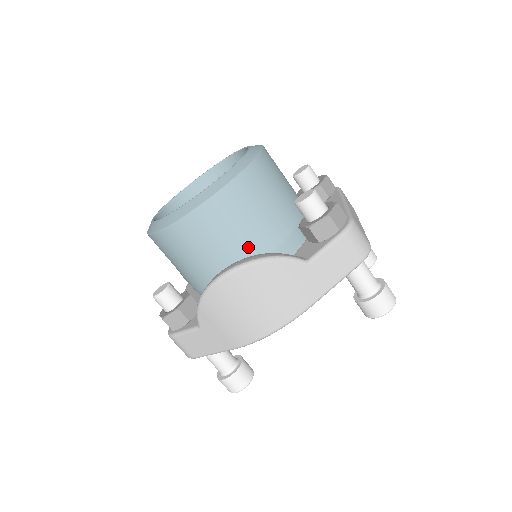
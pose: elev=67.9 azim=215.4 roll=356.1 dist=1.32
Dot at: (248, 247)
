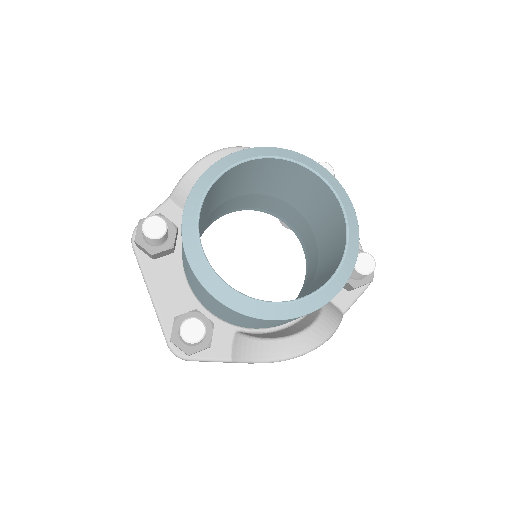
Dot at: occluded
